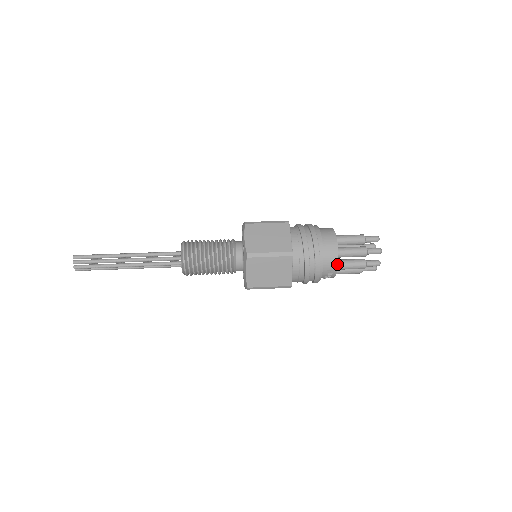
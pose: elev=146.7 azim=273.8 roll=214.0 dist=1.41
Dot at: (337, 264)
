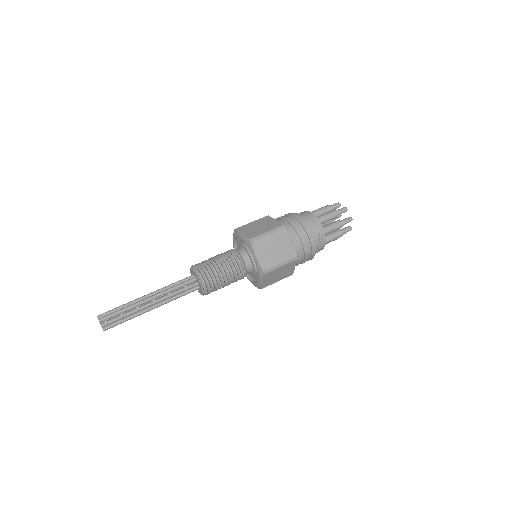
Dot at: (321, 227)
